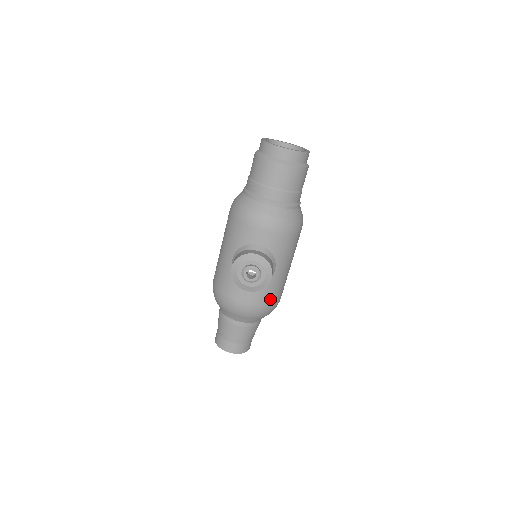
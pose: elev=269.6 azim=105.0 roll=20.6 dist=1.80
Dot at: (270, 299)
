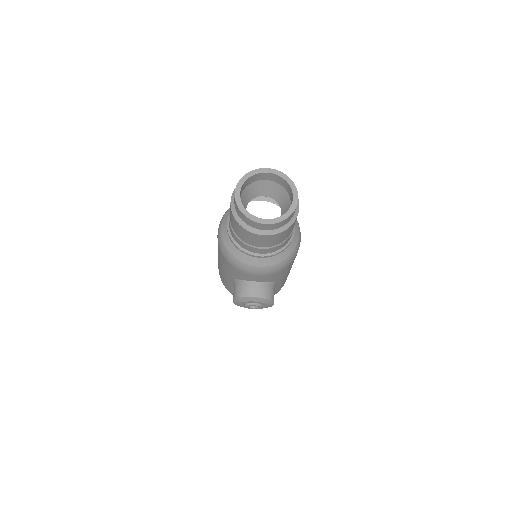
Dot at: (277, 291)
